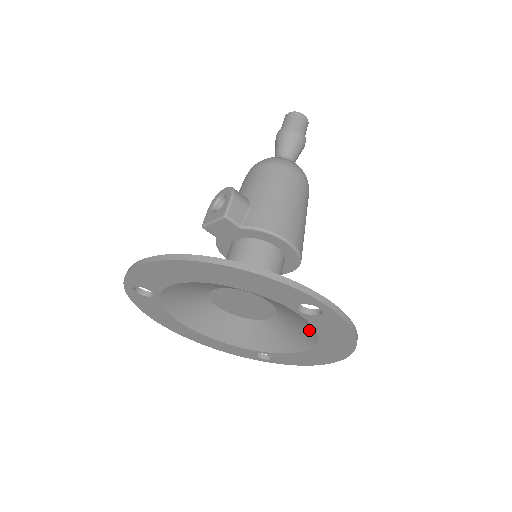
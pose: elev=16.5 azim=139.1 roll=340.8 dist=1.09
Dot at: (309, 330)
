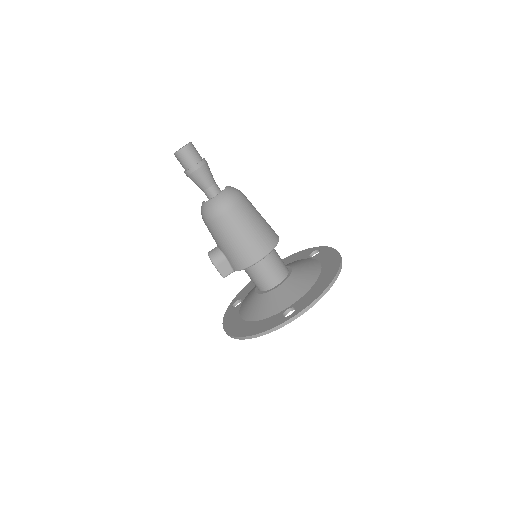
Dot at: occluded
